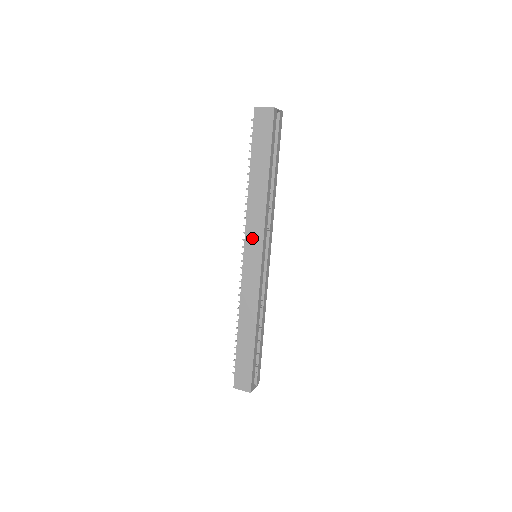
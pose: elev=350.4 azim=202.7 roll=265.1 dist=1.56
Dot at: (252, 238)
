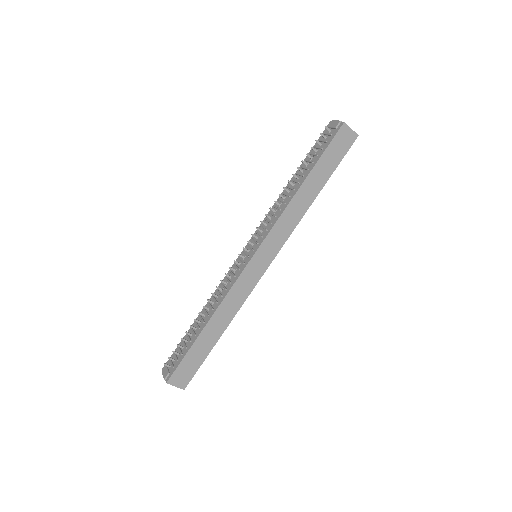
Dot at: (272, 242)
